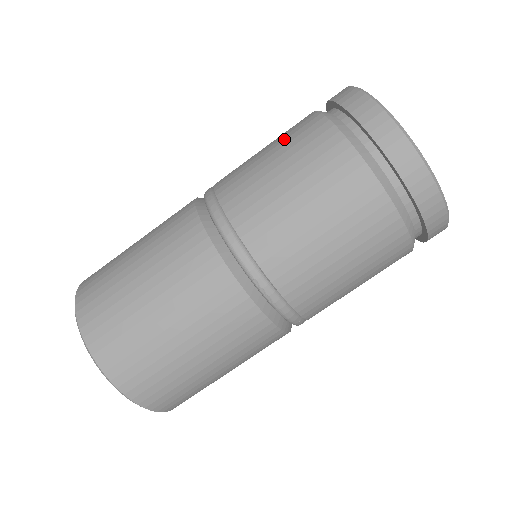
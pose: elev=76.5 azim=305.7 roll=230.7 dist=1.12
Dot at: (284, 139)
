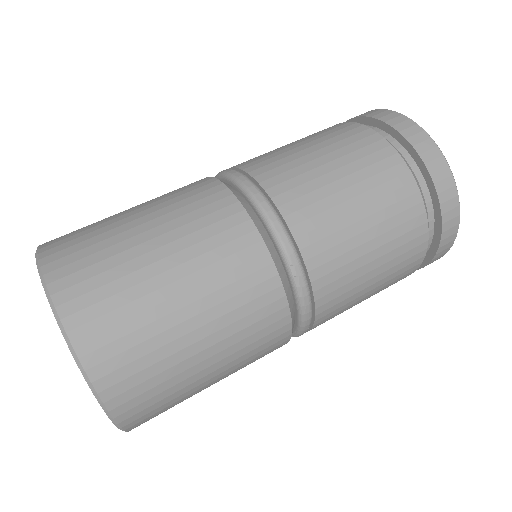
Dot at: (320, 137)
